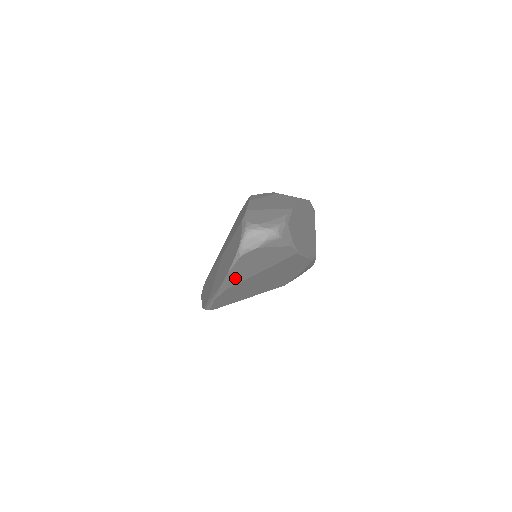
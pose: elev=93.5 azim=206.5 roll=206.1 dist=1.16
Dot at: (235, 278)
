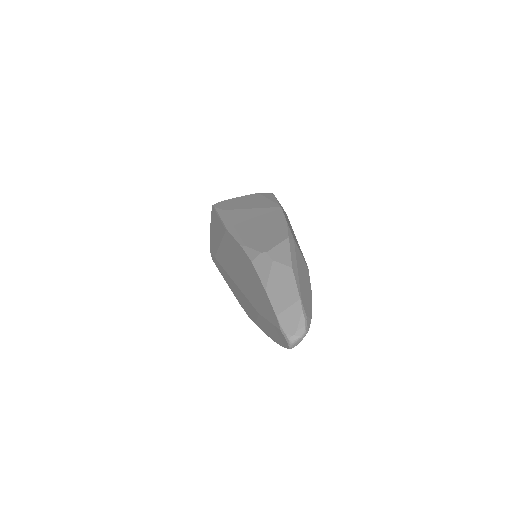
Dot at: occluded
